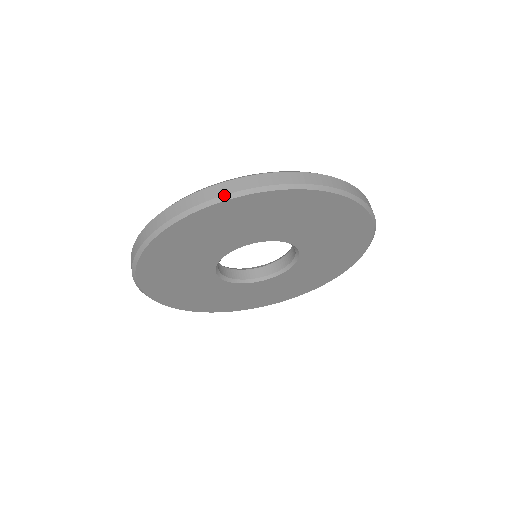
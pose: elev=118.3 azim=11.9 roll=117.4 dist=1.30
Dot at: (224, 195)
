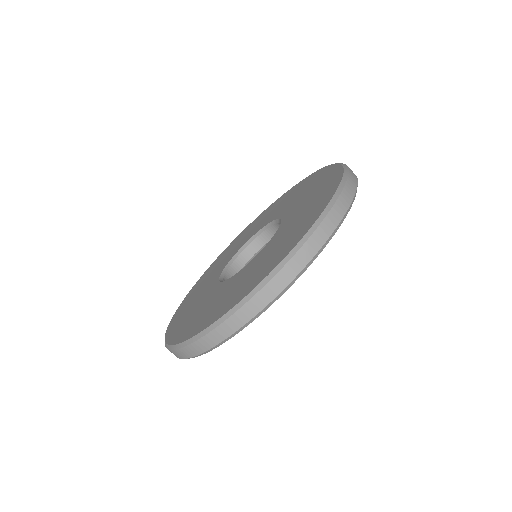
Dot at: (271, 302)
